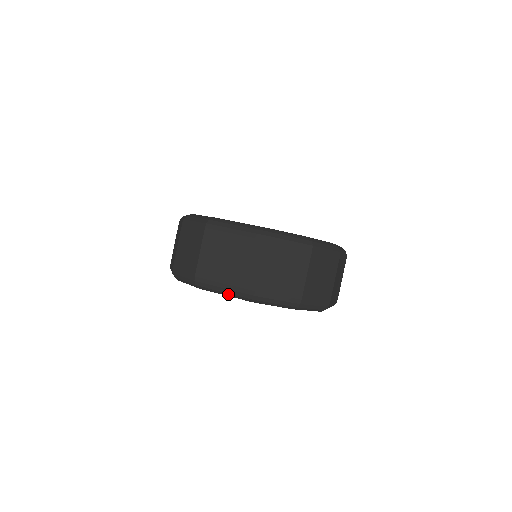
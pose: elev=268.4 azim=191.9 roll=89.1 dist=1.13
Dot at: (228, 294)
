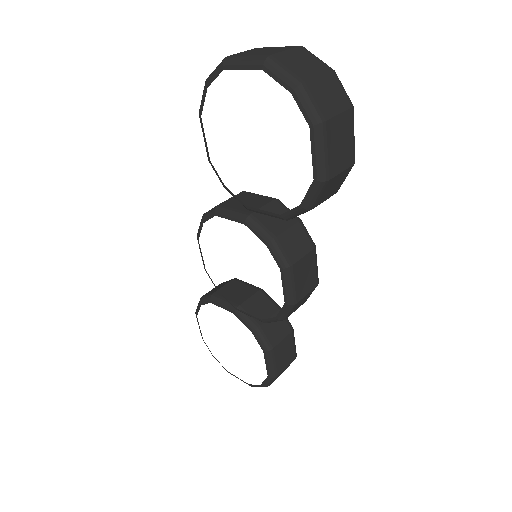
Dot at: (246, 62)
